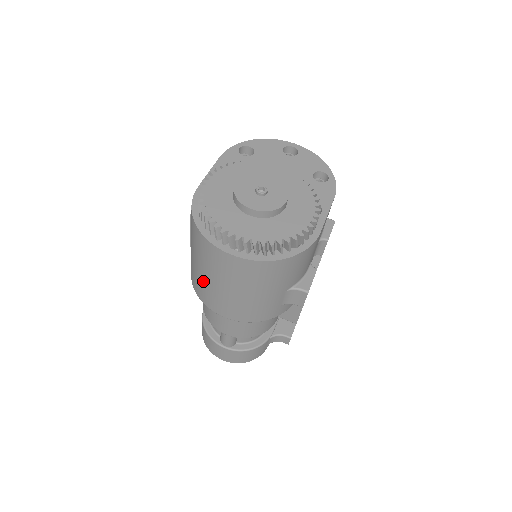
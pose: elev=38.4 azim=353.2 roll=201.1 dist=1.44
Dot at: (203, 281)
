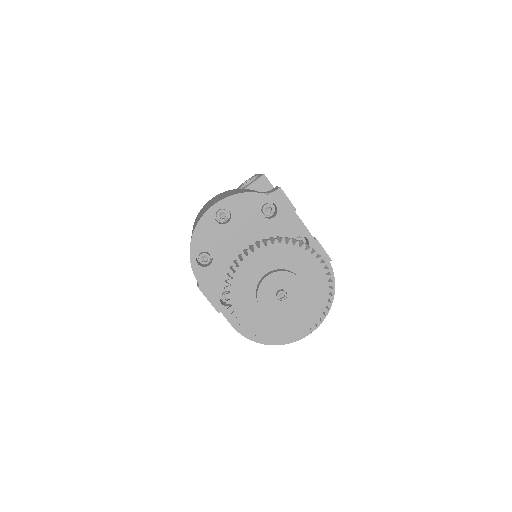
Dot at: occluded
